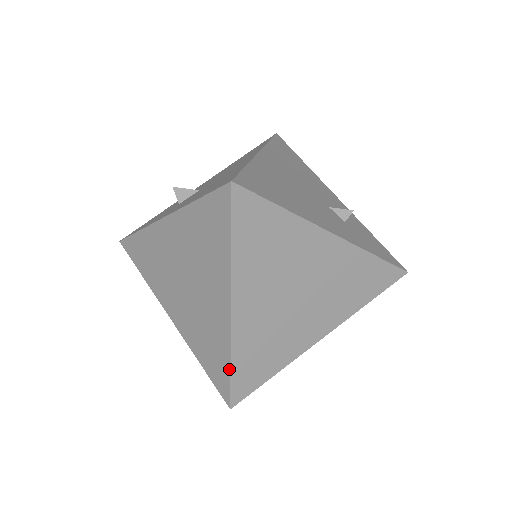
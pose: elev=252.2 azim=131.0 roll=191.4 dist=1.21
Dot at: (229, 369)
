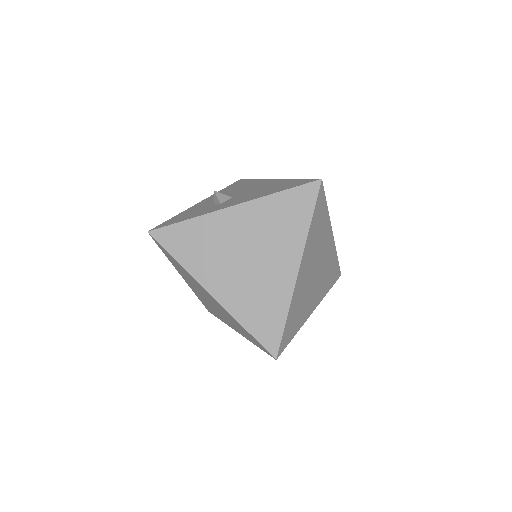
Dot at: (284, 322)
